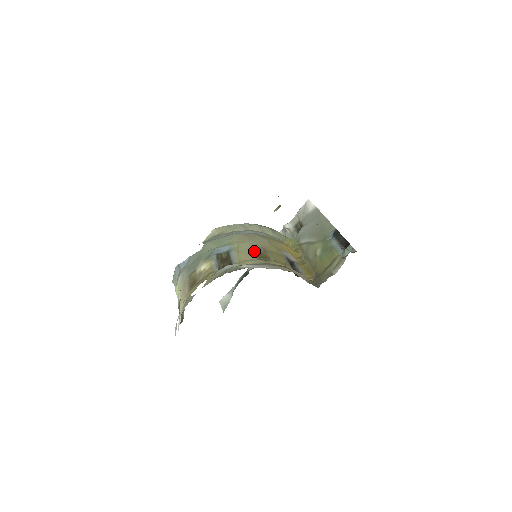
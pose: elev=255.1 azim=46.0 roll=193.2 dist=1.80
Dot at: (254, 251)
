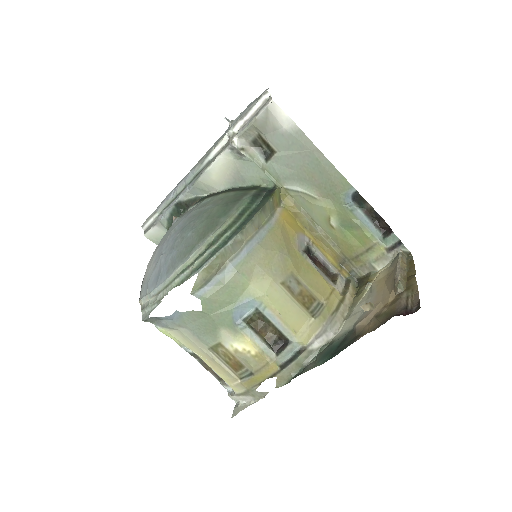
Dot at: (293, 298)
